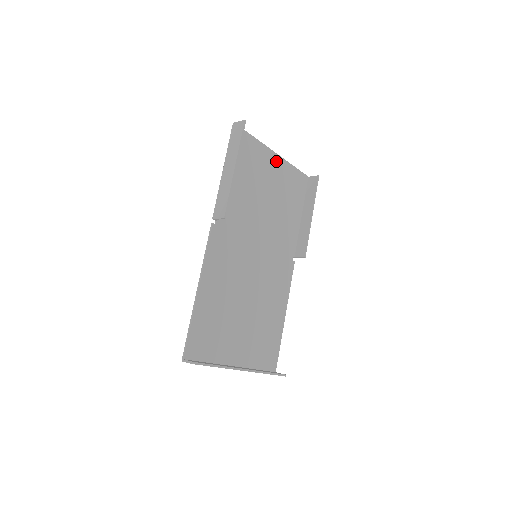
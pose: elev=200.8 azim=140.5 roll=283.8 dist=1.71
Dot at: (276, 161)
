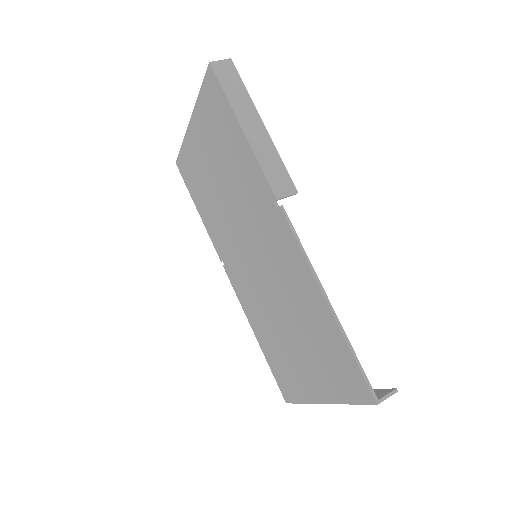
Dot at: (195, 133)
